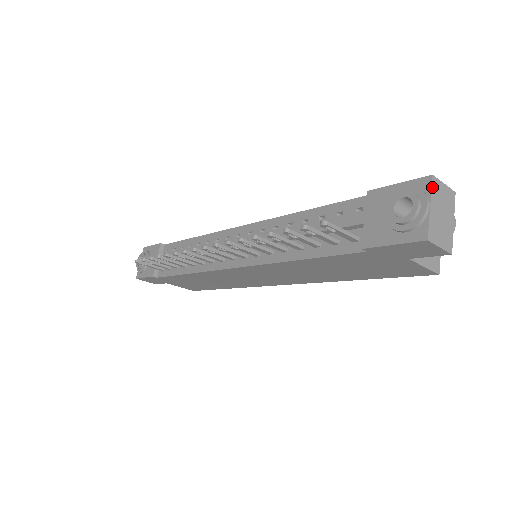
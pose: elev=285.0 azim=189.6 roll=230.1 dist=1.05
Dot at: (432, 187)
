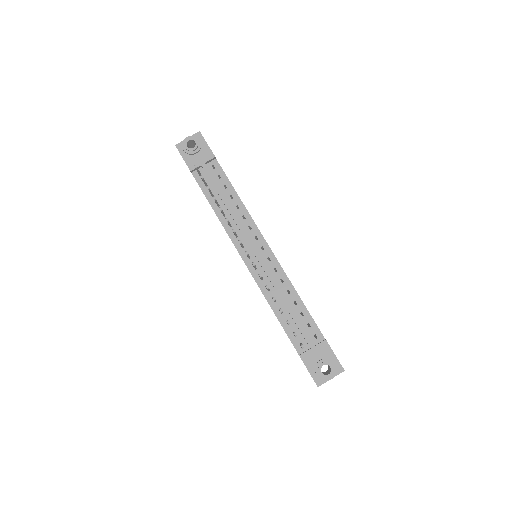
Dot at: occluded
